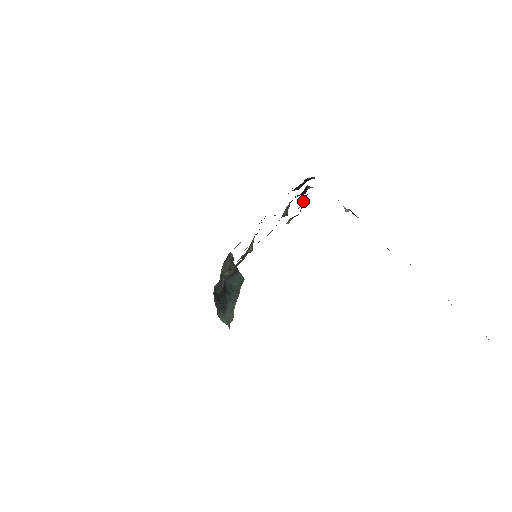
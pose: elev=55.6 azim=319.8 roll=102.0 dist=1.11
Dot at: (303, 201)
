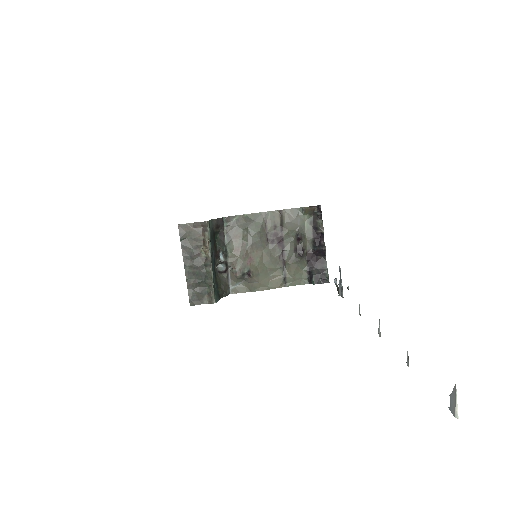
Dot at: (321, 211)
